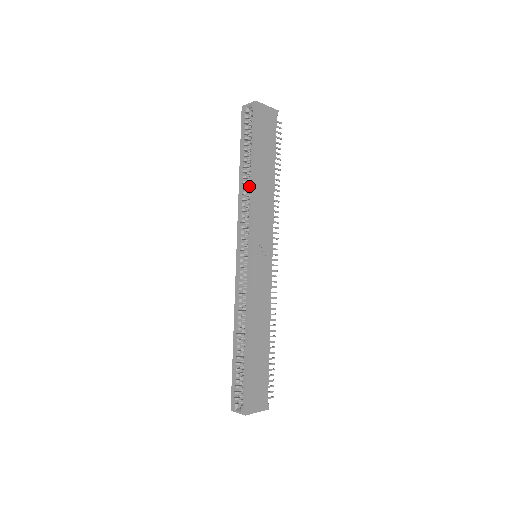
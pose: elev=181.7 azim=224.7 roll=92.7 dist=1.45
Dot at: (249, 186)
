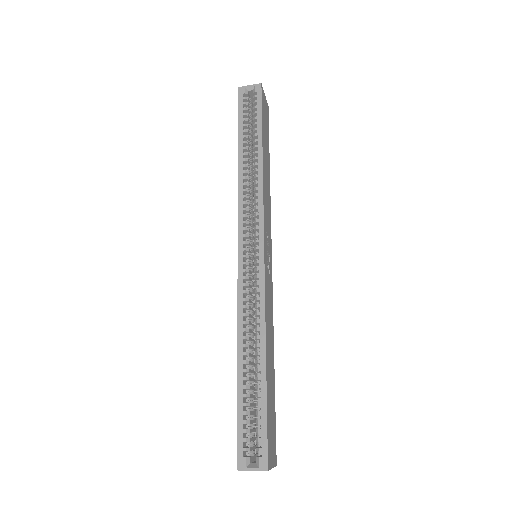
Dot at: (256, 169)
